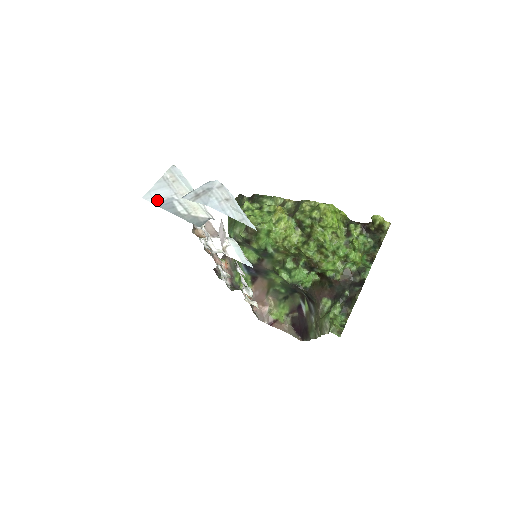
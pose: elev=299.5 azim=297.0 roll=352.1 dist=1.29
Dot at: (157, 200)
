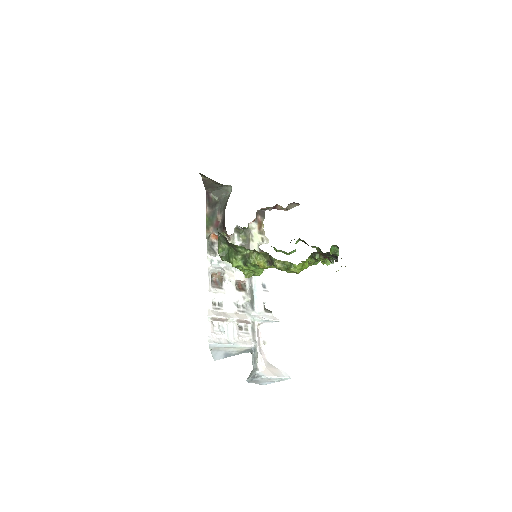
Dot at: (221, 357)
